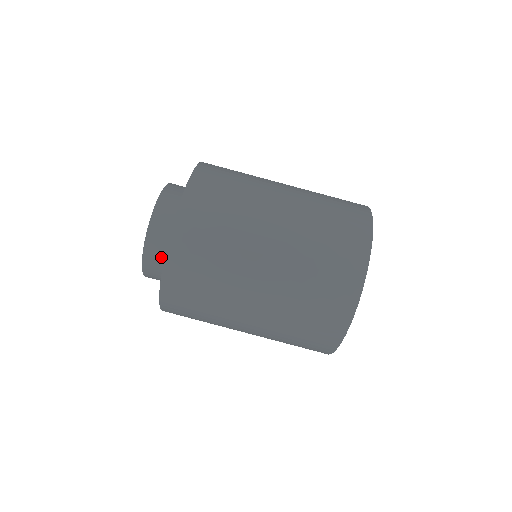
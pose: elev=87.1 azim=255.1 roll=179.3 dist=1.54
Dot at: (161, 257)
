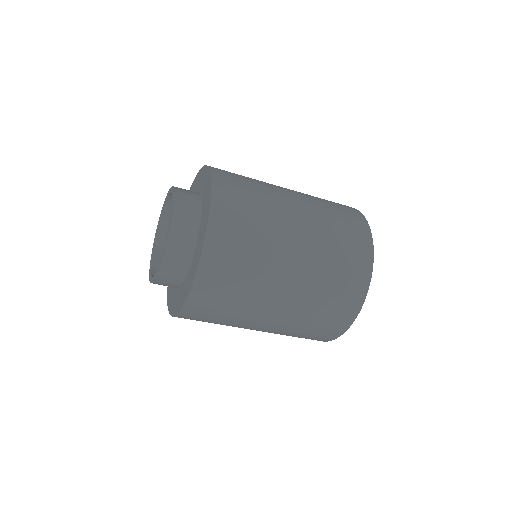
Dot at: (170, 286)
